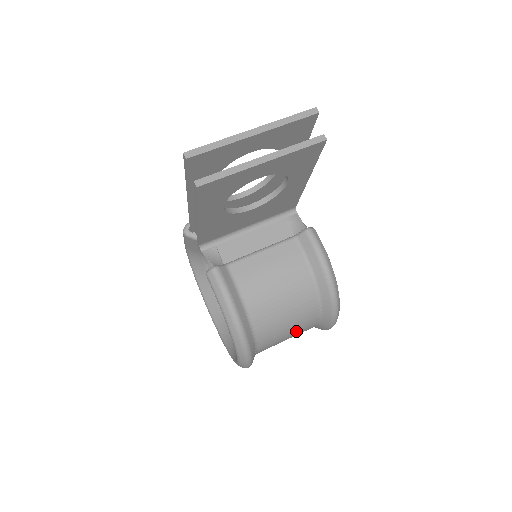
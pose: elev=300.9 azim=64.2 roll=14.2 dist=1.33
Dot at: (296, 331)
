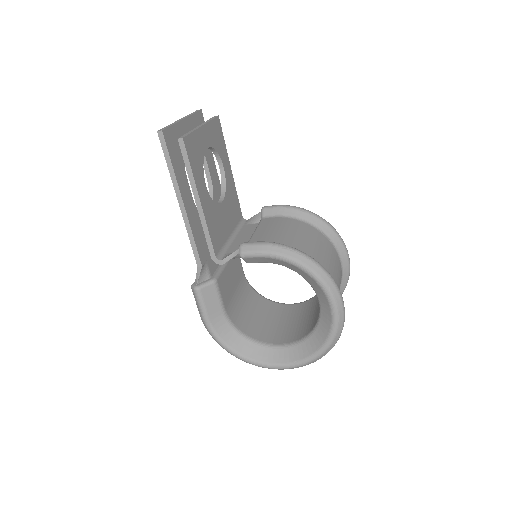
Dot at: (334, 264)
